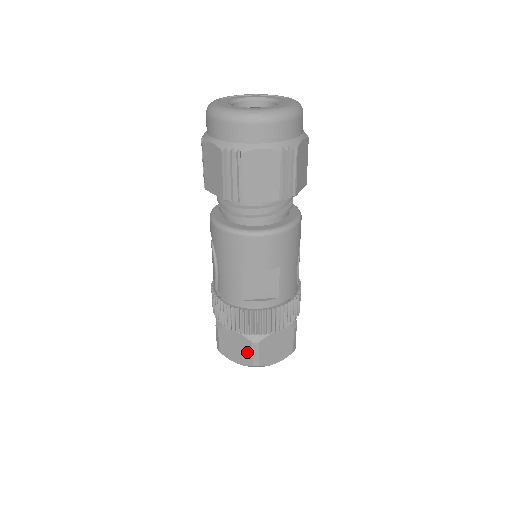
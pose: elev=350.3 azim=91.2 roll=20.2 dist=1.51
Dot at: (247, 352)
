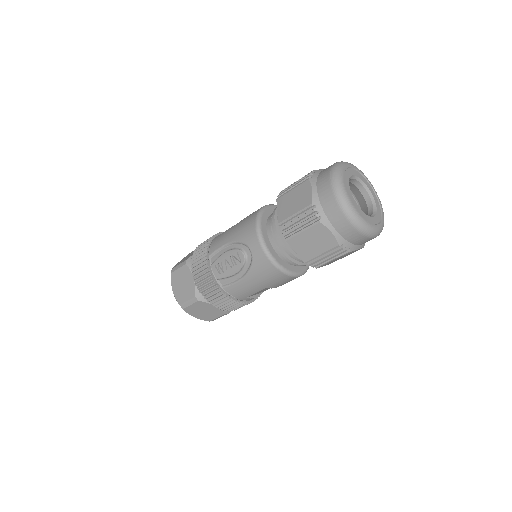
Dot at: (213, 316)
